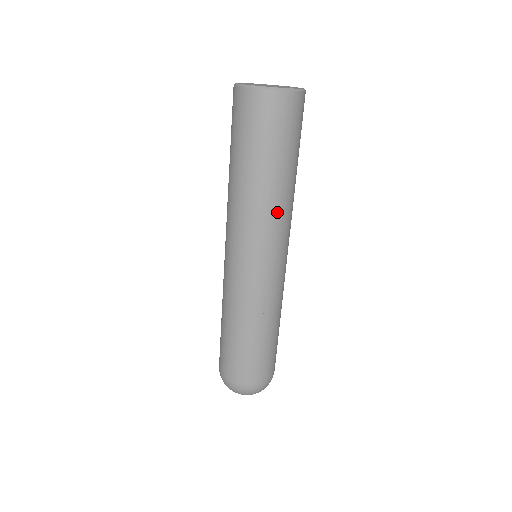
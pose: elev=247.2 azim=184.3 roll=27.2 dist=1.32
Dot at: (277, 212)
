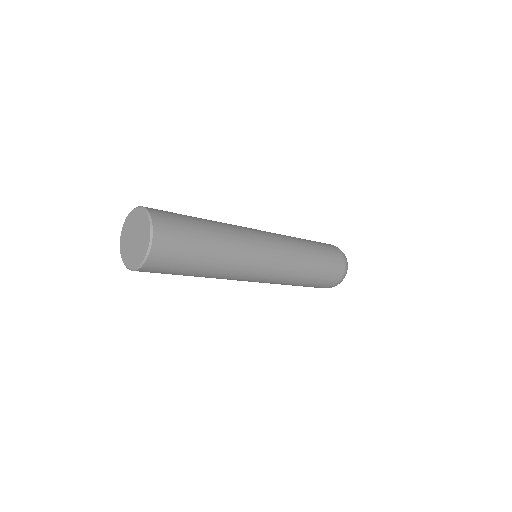
Dot at: (217, 278)
